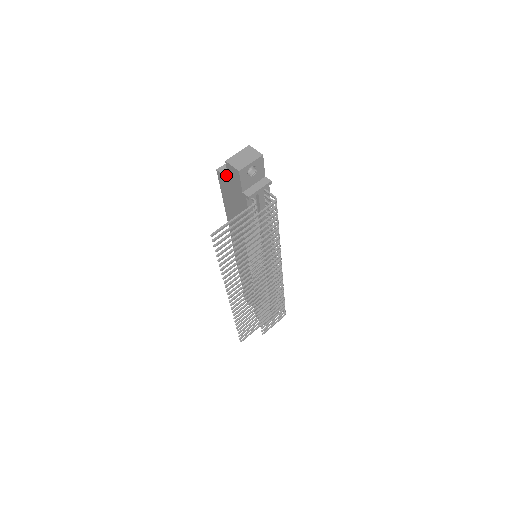
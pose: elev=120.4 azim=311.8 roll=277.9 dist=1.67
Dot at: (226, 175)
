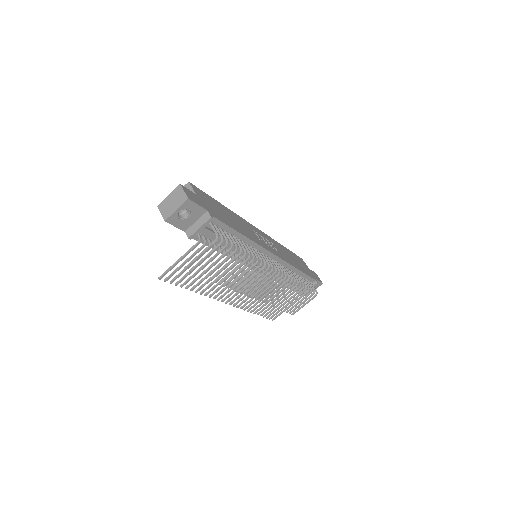
Dot at: occluded
